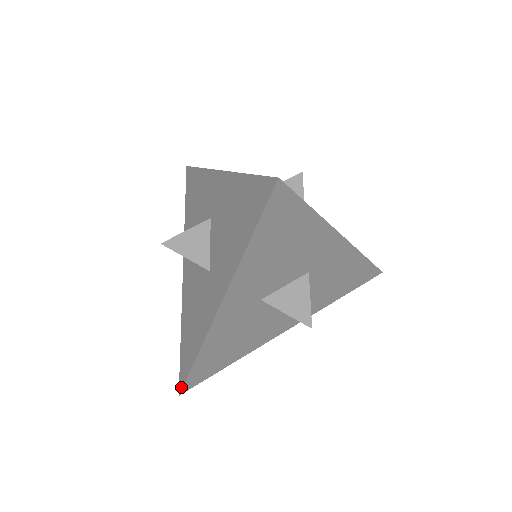
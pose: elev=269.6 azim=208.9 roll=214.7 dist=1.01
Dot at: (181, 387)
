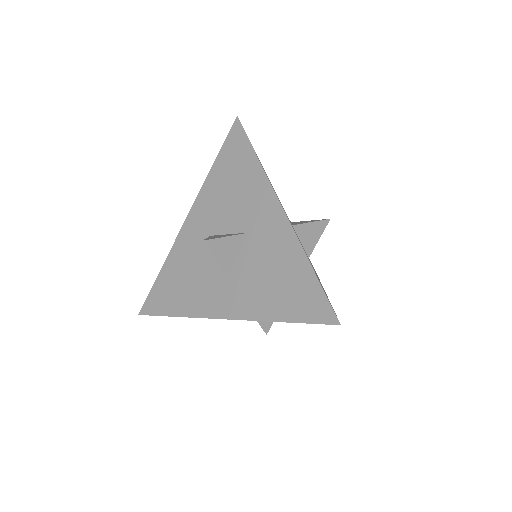
Dot at: (145, 313)
